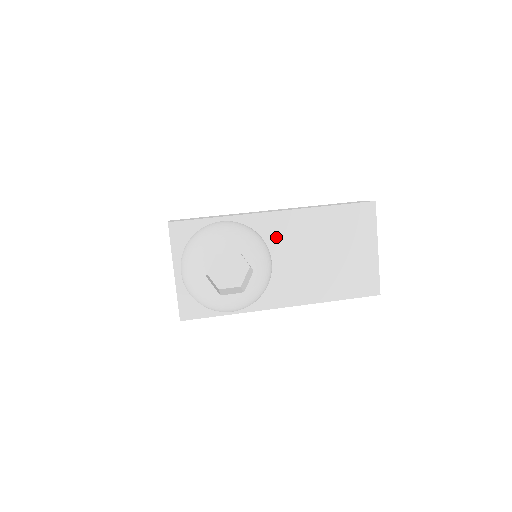
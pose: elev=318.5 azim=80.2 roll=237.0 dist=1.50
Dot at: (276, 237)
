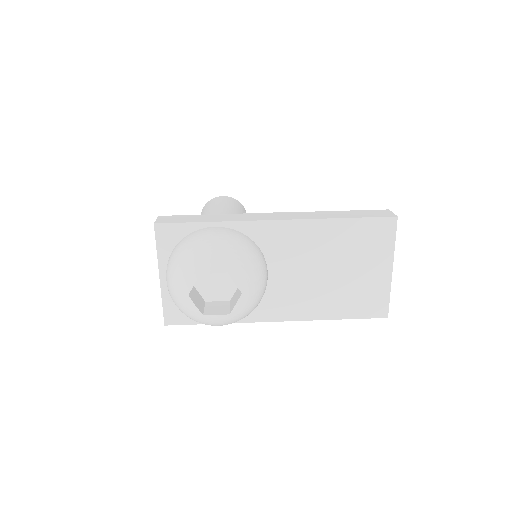
Dot at: (275, 248)
